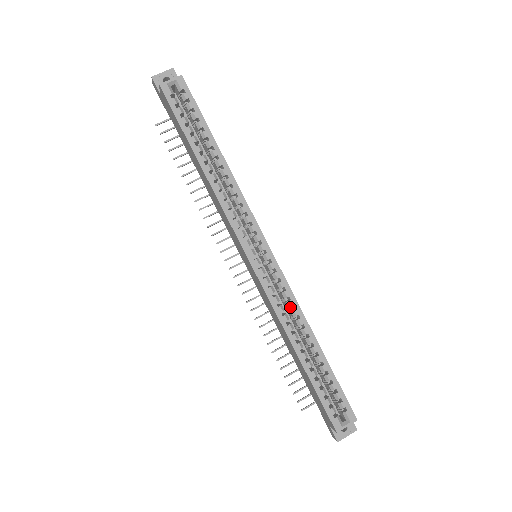
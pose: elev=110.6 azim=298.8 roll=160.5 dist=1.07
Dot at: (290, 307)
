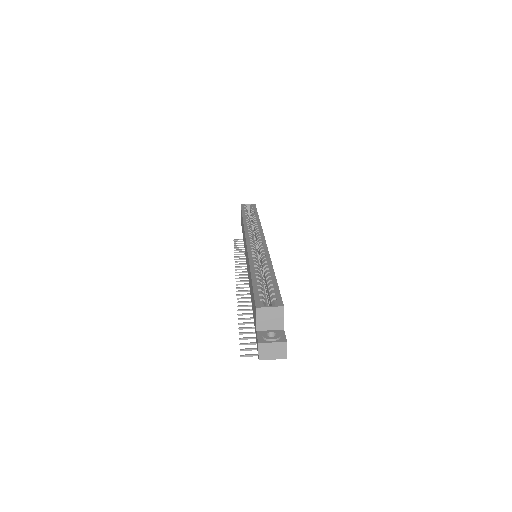
Dot at: occluded
